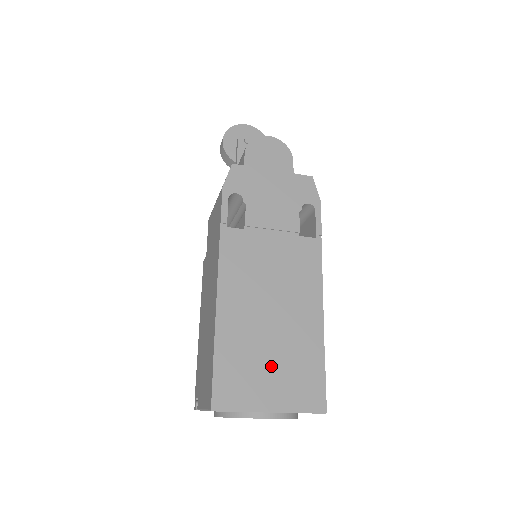
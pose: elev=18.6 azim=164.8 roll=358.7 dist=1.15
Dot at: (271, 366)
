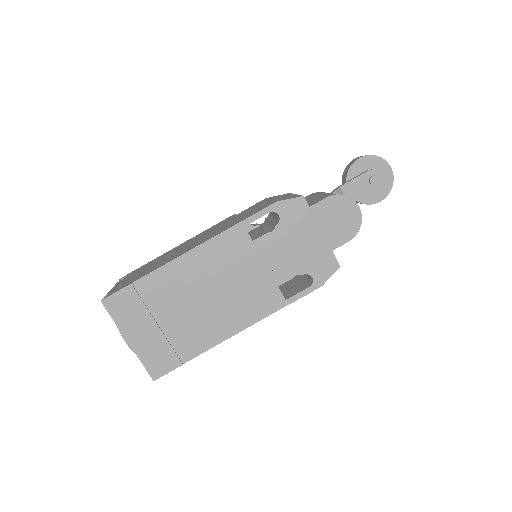
Dot at: (160, 323)
